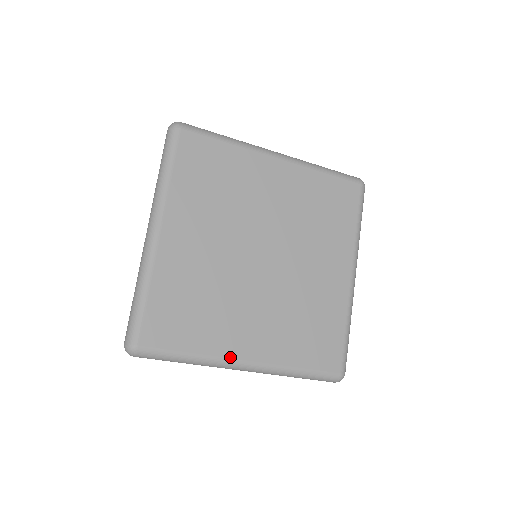
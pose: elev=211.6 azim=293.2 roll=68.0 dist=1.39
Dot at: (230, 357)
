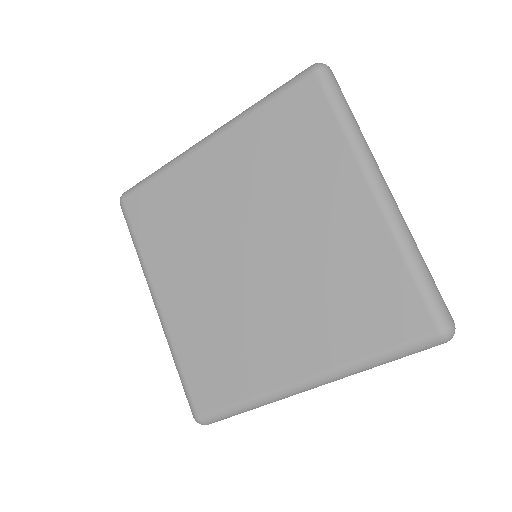
Dot at: (282, 384)
